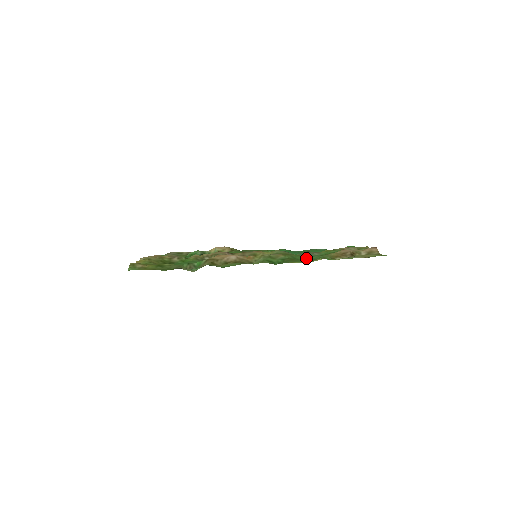
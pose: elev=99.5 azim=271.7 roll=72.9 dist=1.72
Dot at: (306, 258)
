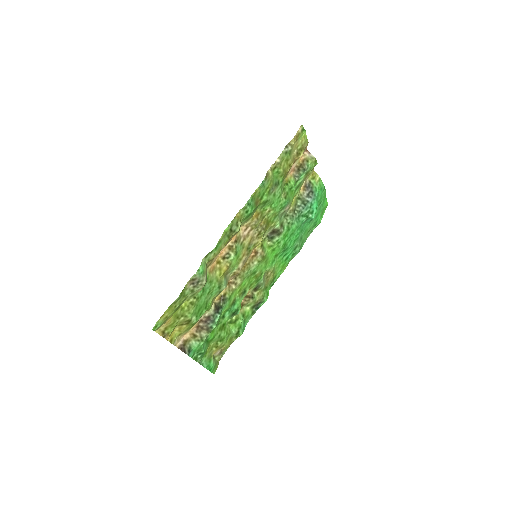
Dot at: (273, 199)
